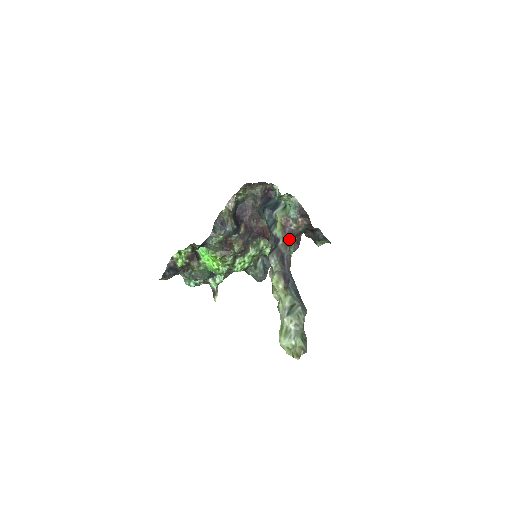
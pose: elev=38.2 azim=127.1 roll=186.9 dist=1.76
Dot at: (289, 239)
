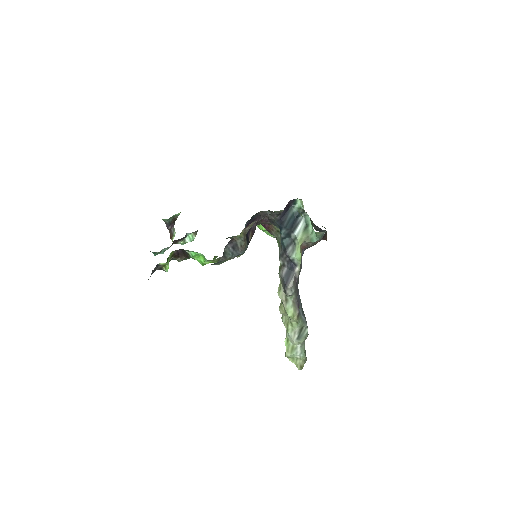
Dot at: occluded
